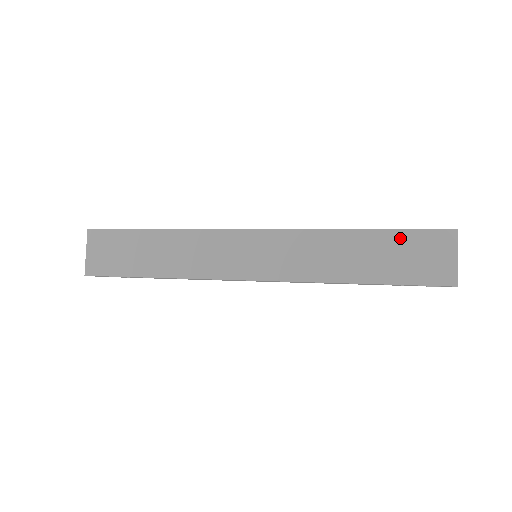
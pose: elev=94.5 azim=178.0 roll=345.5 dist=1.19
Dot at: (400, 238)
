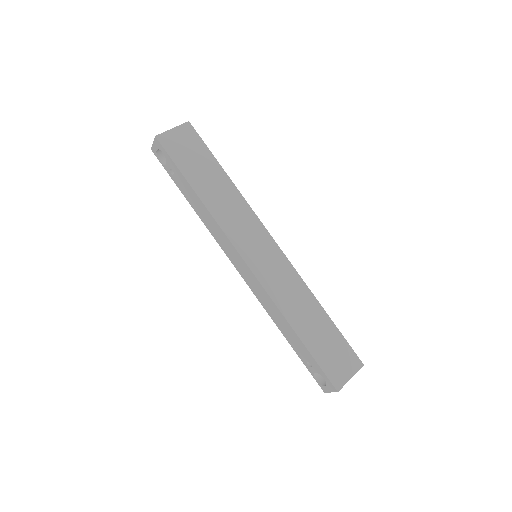
Dot at: (337, 337)
